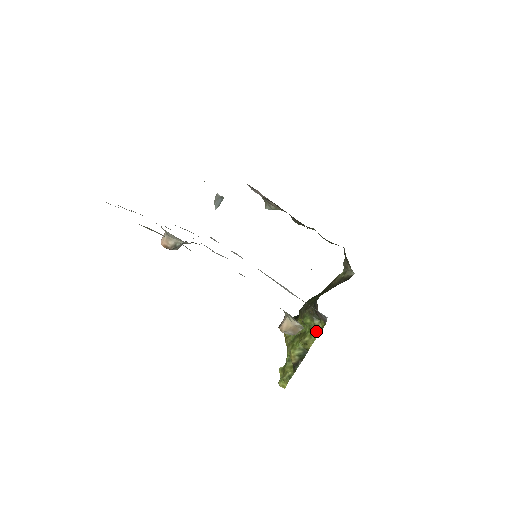
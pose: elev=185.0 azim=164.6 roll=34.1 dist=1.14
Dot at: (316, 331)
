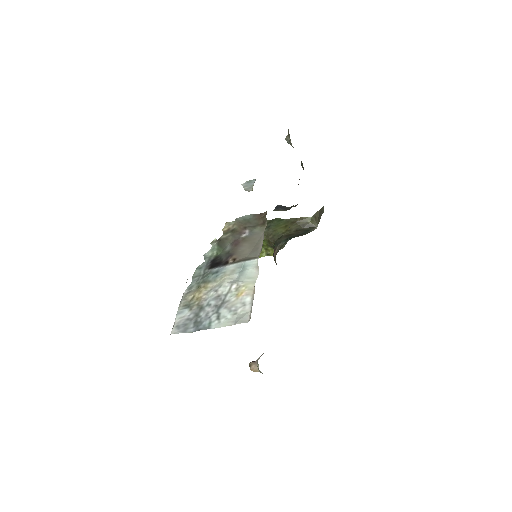
Dot at: (265, 252)
